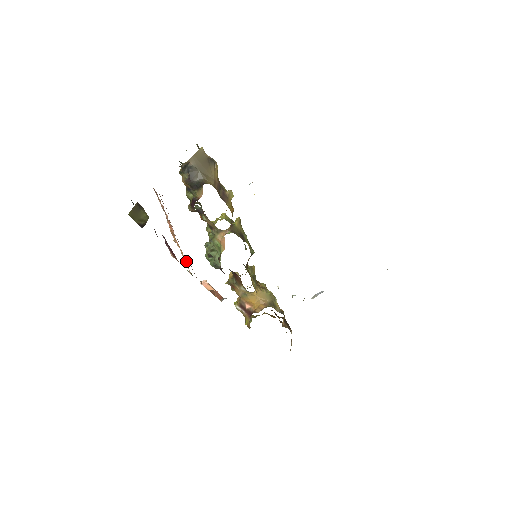
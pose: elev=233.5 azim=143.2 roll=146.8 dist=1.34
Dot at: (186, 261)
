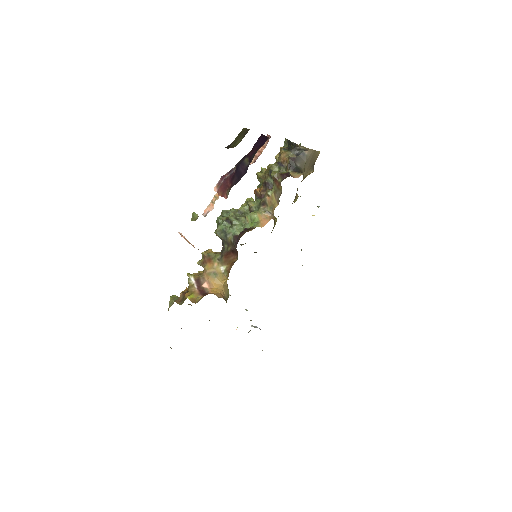
Dot at: (212, 205)
